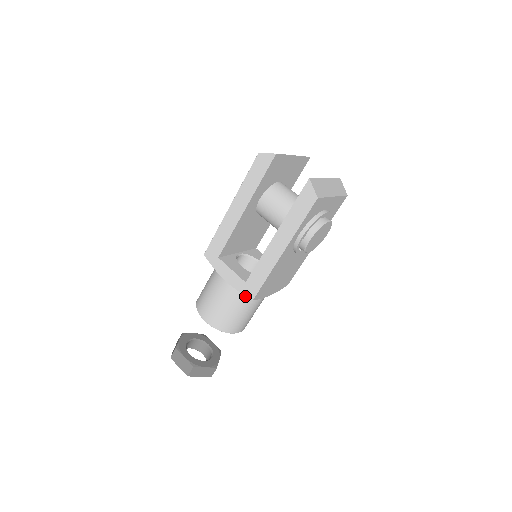
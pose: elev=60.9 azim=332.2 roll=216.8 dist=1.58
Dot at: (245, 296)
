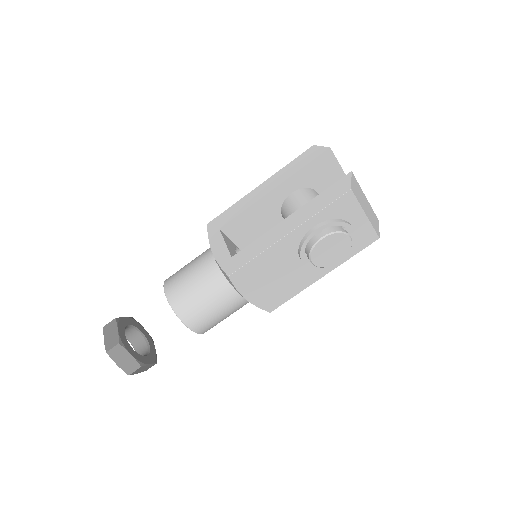
Dot at: (222, 280)
